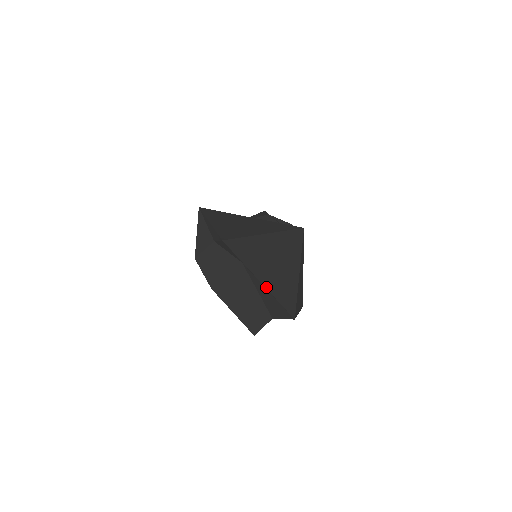
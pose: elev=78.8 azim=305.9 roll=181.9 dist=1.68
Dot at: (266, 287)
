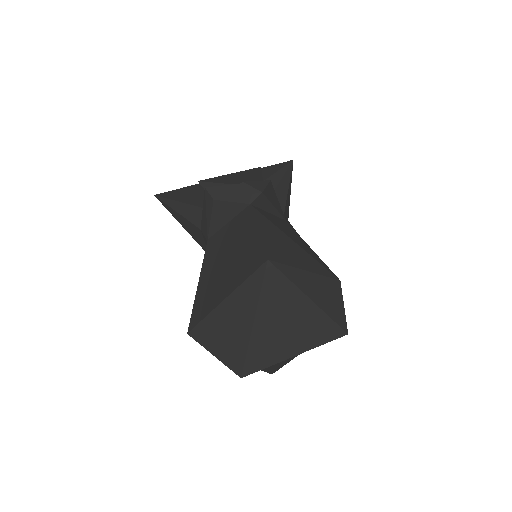
Dot at: (304, 351)
